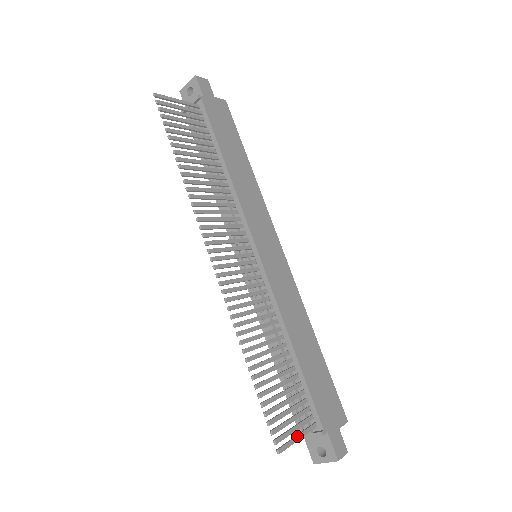
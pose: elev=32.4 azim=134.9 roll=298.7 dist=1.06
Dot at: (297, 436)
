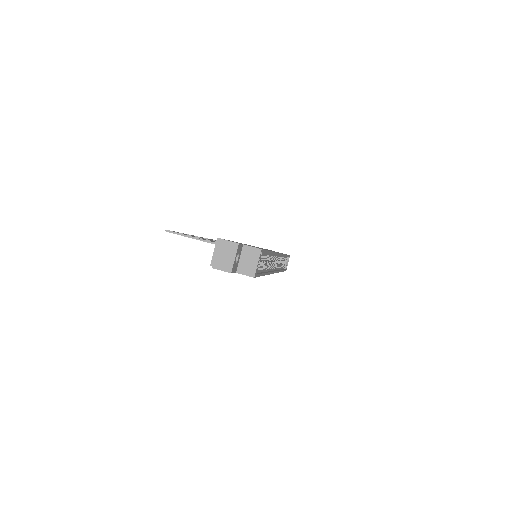
Dot at: (193, 237)
